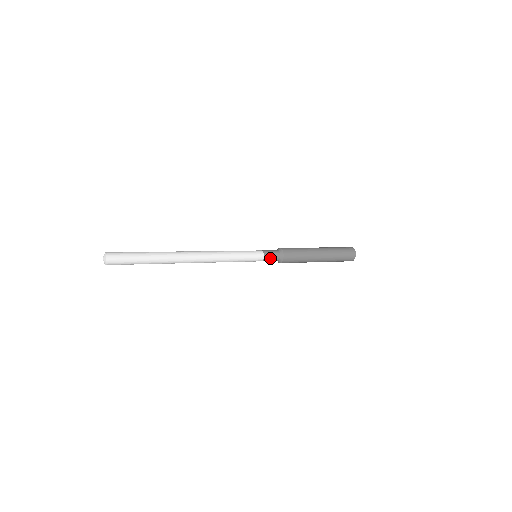
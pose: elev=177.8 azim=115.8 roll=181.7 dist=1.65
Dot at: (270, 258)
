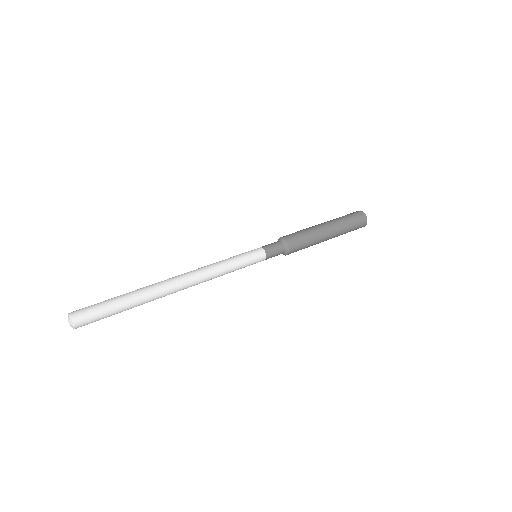
Dot at: (271, 257)
